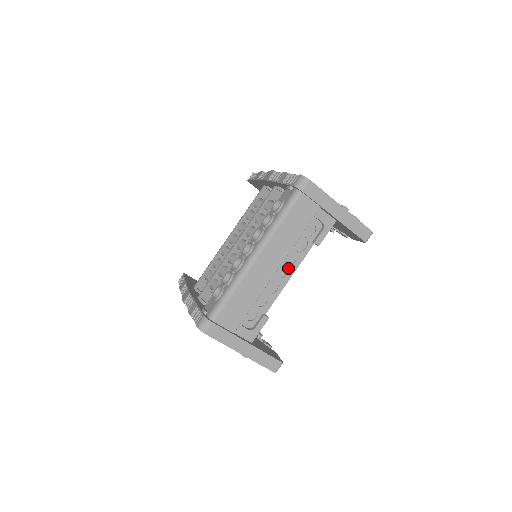
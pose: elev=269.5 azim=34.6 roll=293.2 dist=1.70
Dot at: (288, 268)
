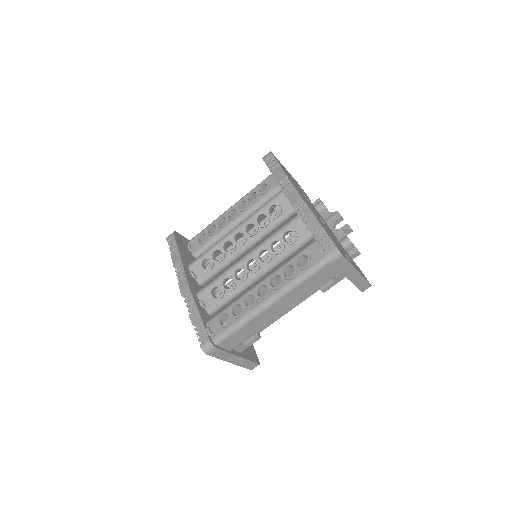
Dot at: occluded
